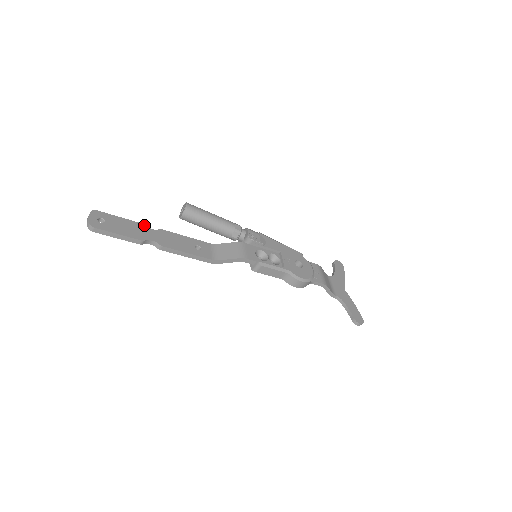
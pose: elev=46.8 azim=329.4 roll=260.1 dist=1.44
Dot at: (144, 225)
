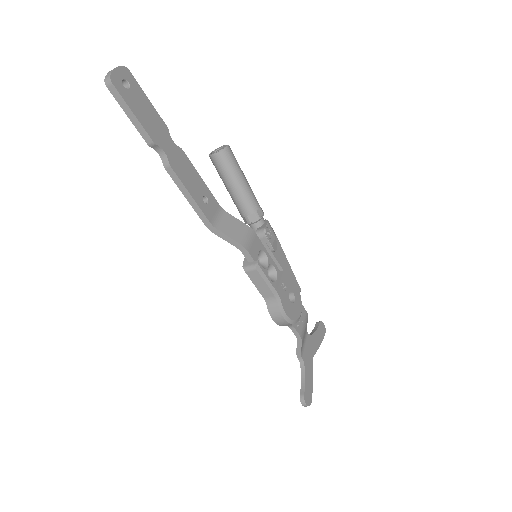
Dot at: (168, 129)
